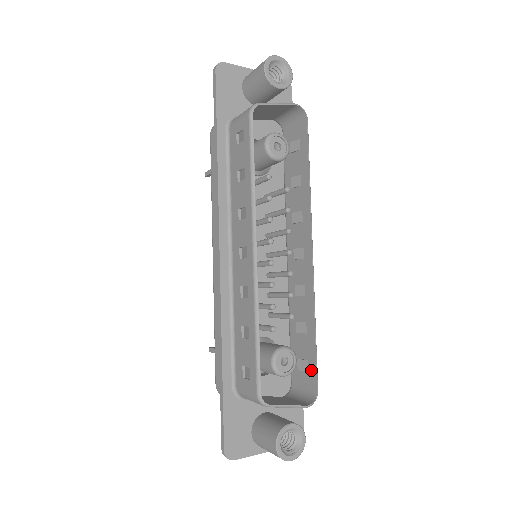
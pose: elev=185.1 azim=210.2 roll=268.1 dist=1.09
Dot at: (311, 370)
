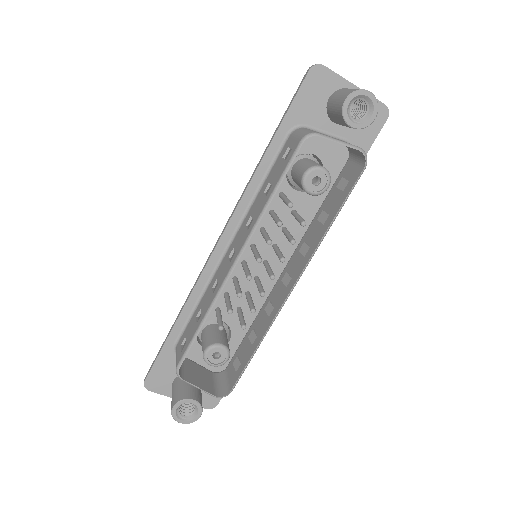
Dot at: (237, 373)
